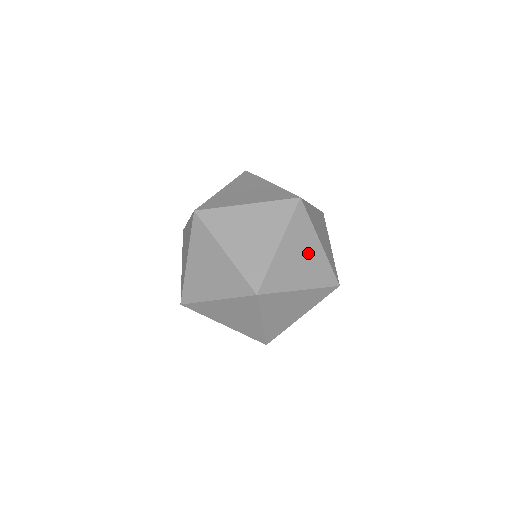
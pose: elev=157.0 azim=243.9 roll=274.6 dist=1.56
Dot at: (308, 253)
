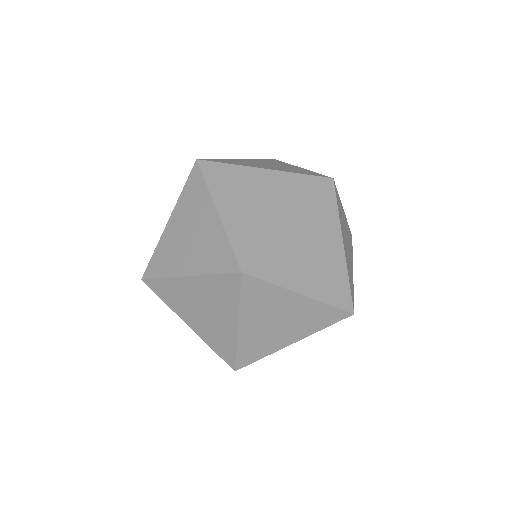
Dot at: (324, 251)
